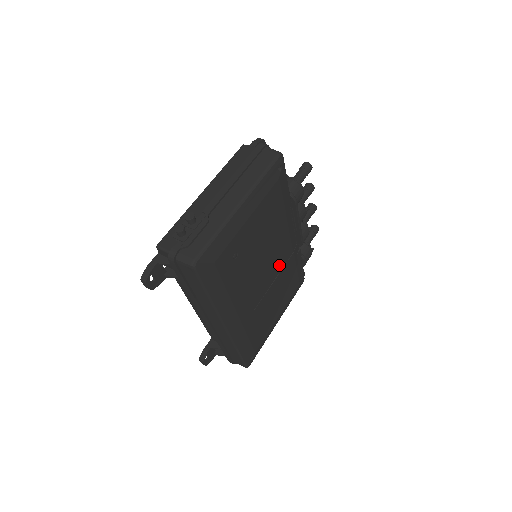
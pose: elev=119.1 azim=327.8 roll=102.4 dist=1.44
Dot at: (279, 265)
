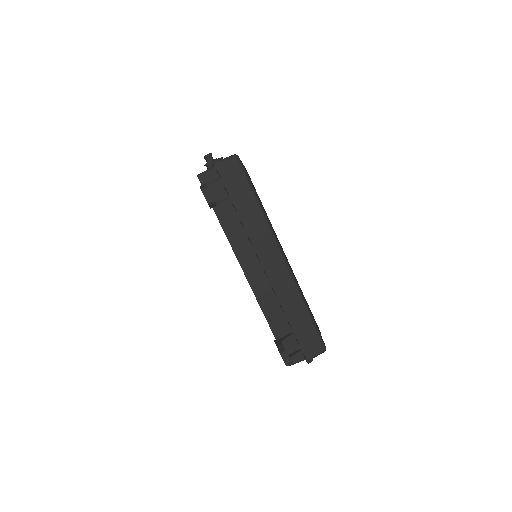
Dot at: occluded
